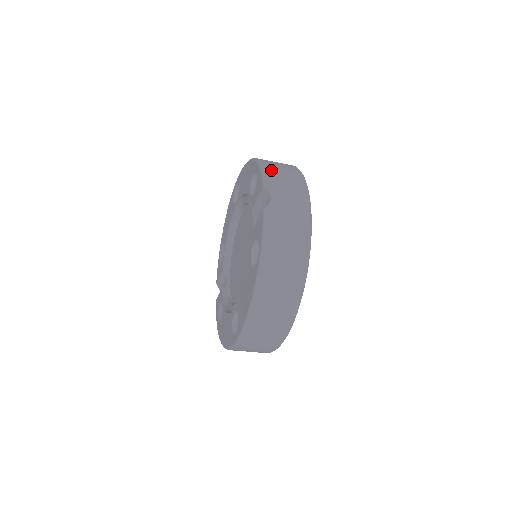
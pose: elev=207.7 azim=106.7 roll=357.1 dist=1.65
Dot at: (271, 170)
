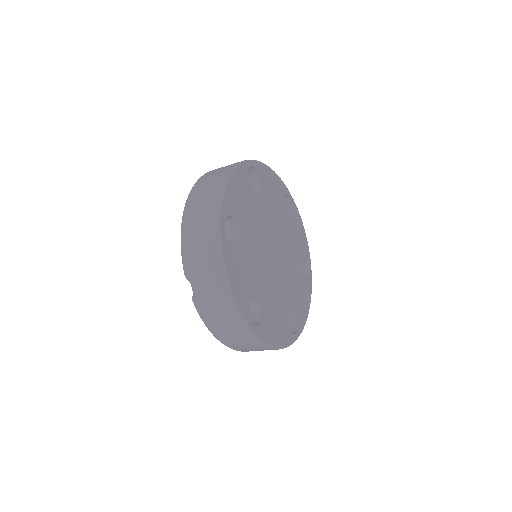
Dot at: (188, 244)
